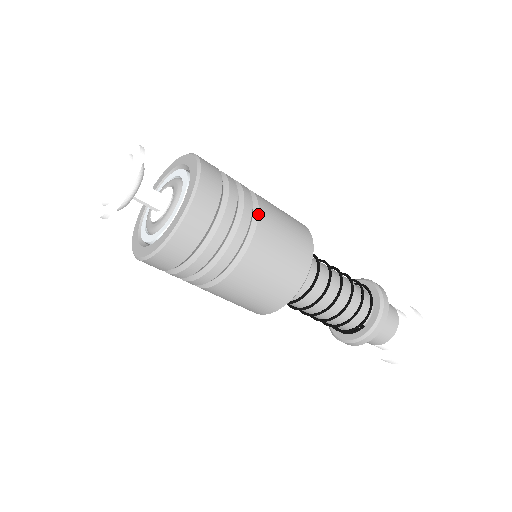
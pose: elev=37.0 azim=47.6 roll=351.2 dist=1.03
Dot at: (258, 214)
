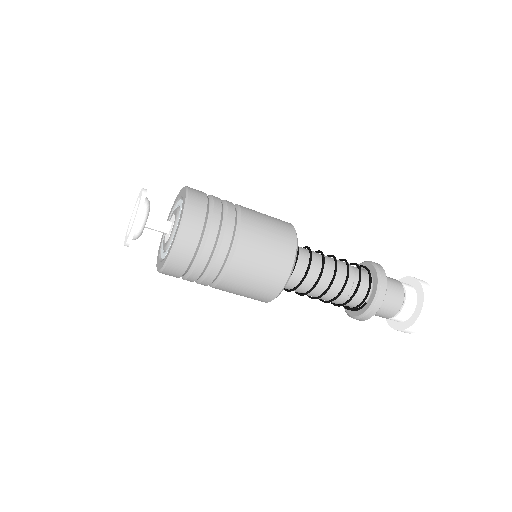
Dot at: (240, 226)
